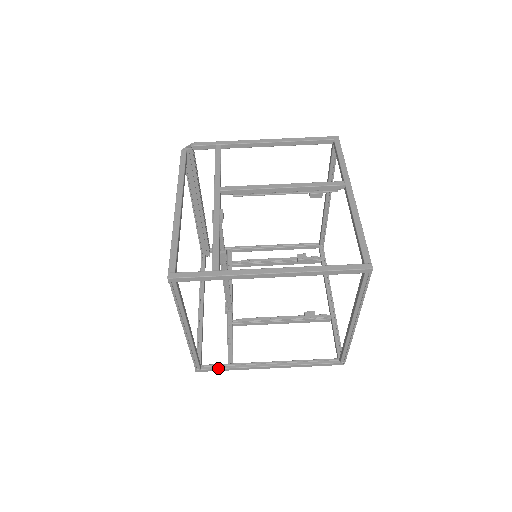
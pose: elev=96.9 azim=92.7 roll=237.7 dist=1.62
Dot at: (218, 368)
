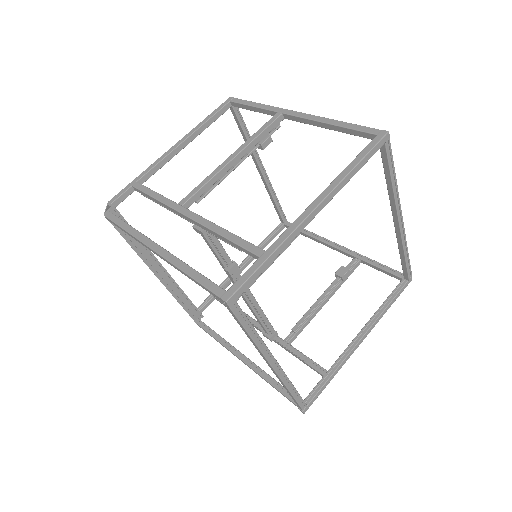
Dot at: (320, 388)
